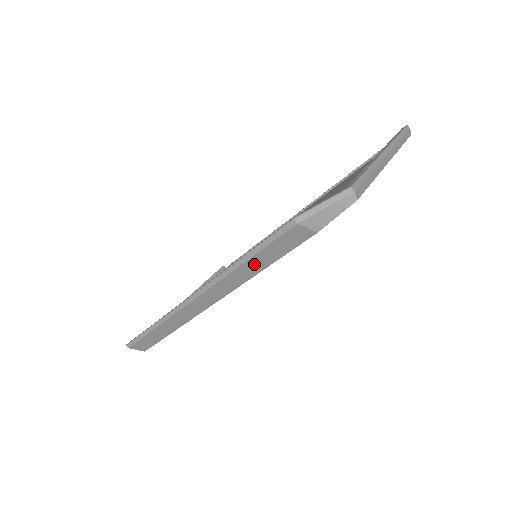
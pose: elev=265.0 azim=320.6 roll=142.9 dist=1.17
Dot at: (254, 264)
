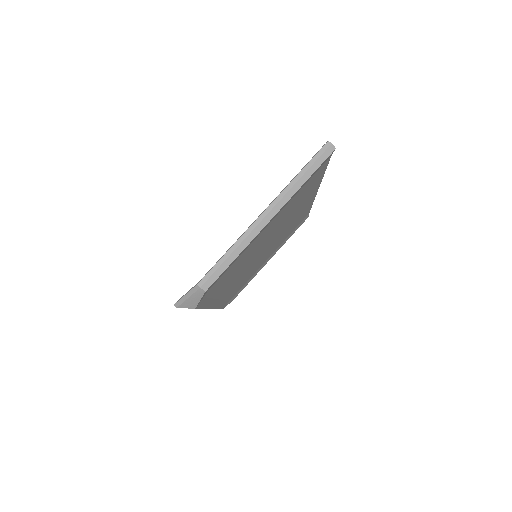
Dot at: occluded
